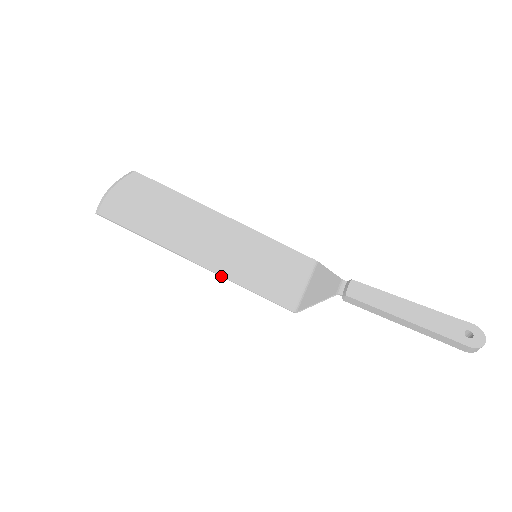
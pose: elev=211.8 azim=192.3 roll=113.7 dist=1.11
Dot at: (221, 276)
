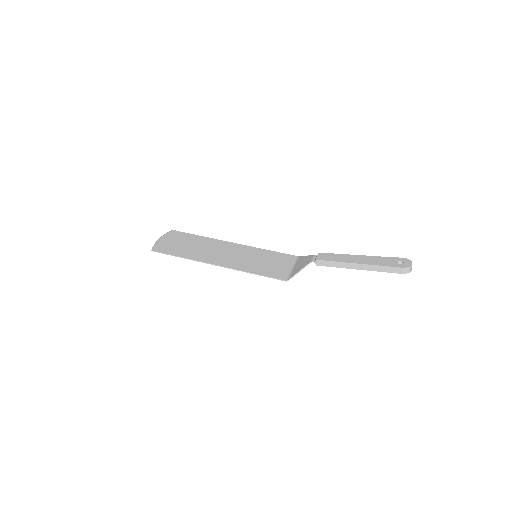
Dot at: occluded
